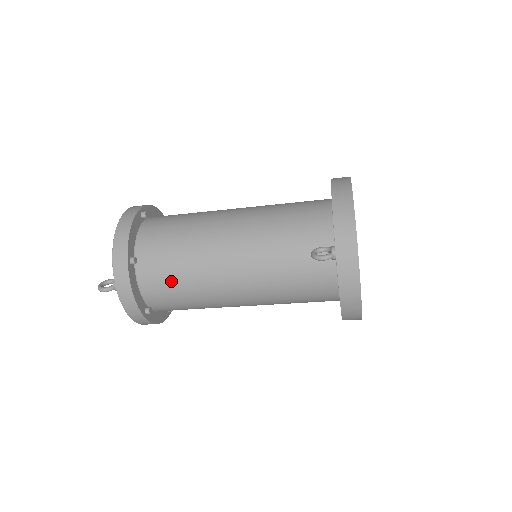
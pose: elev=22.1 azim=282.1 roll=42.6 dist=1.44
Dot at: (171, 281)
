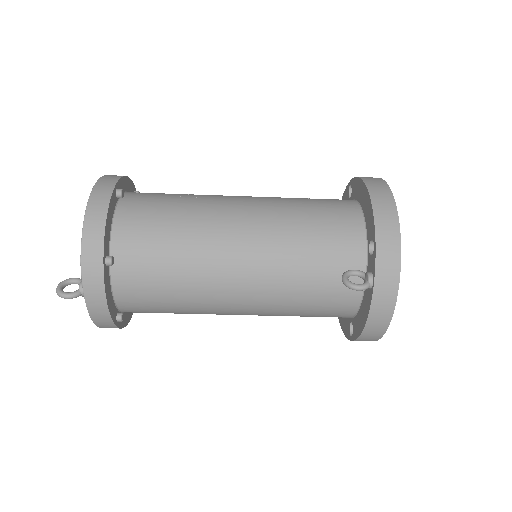
Dot at: (157, 288)
